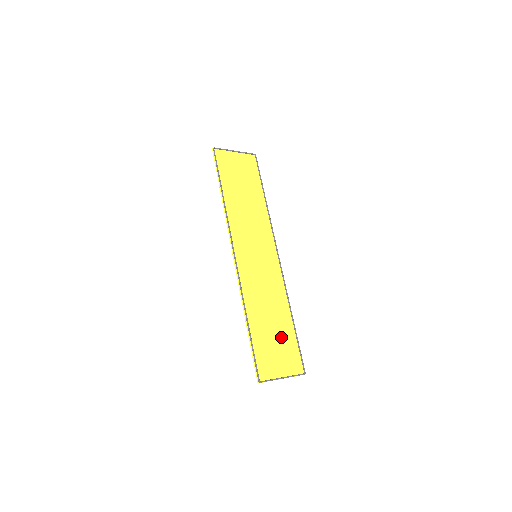
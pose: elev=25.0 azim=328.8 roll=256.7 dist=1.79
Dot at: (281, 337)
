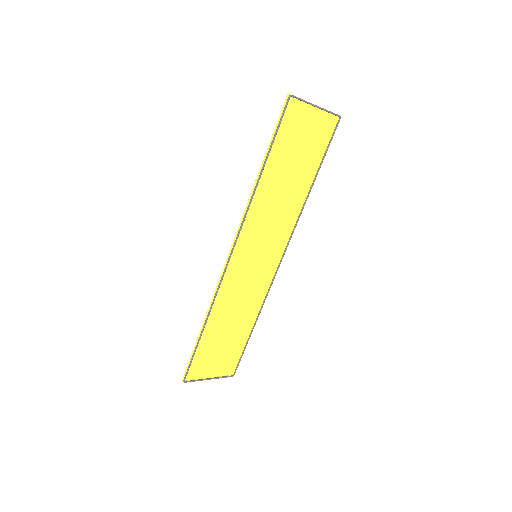
Dot at: (231, 341)
